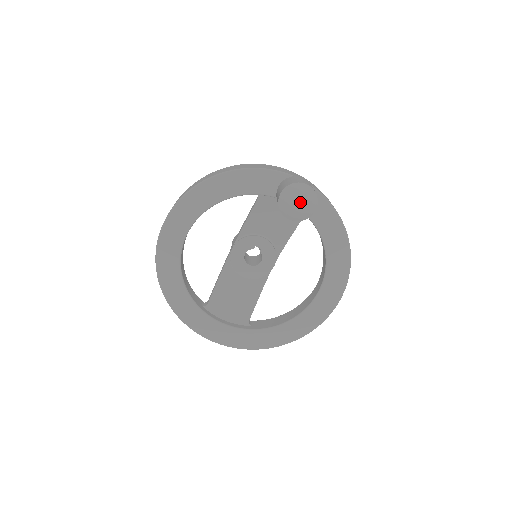
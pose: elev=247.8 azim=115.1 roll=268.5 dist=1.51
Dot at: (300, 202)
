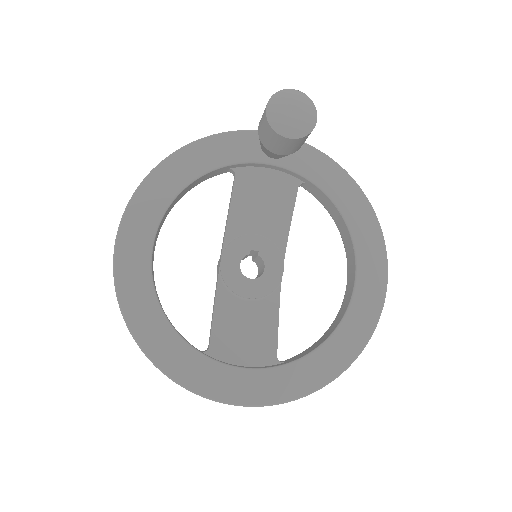
Dot at: (295, 109)
